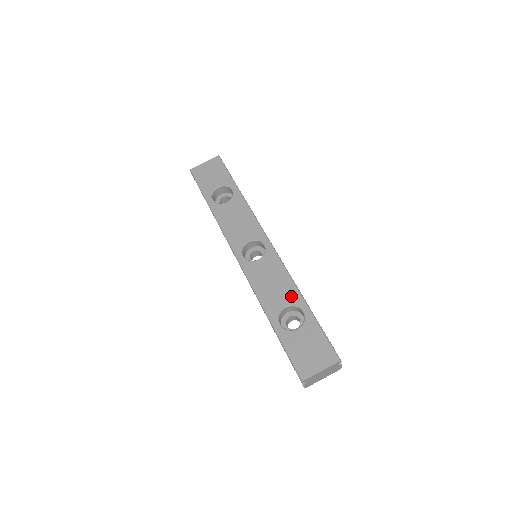
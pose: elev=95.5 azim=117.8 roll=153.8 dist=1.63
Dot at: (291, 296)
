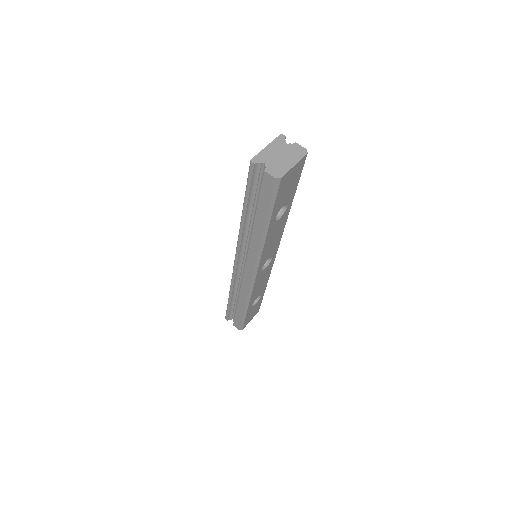
Dot at: occluded
